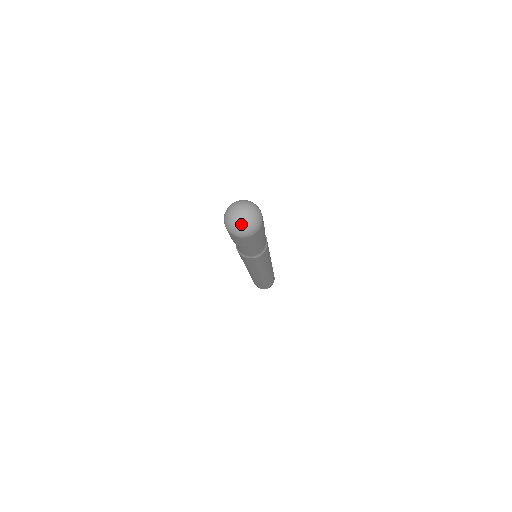
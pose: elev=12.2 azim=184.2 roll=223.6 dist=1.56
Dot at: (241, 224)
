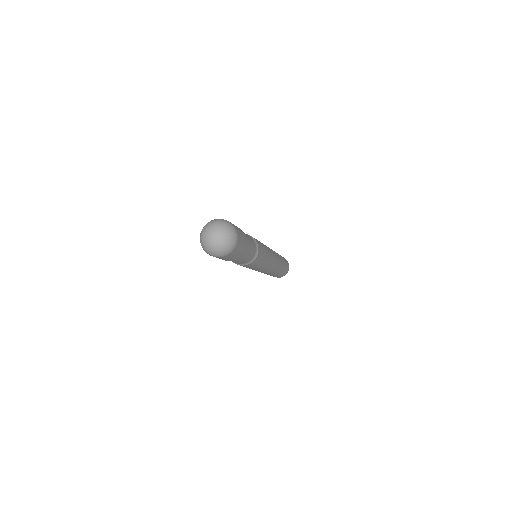
Dot at: (209, 244)
